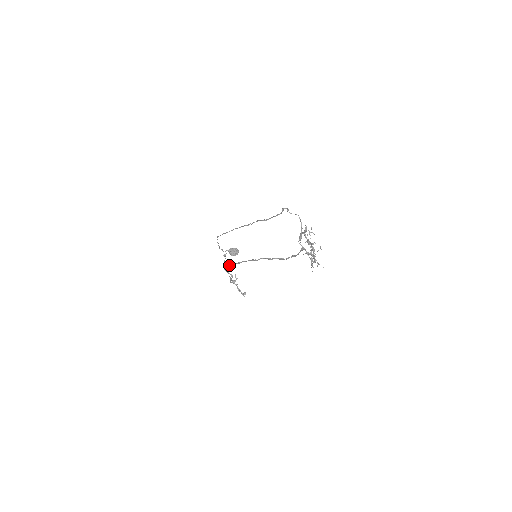
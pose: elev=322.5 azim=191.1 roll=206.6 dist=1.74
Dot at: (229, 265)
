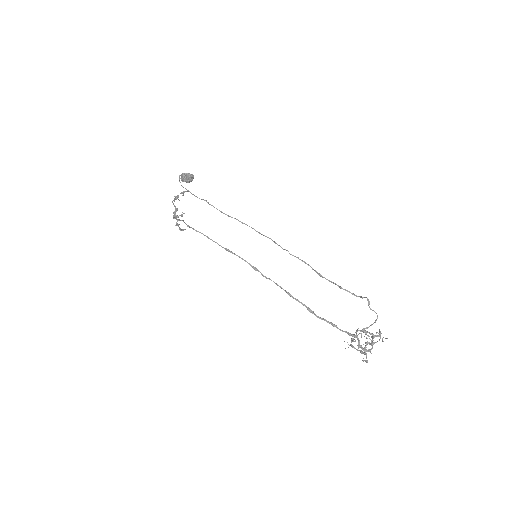
Dot at: occluded
